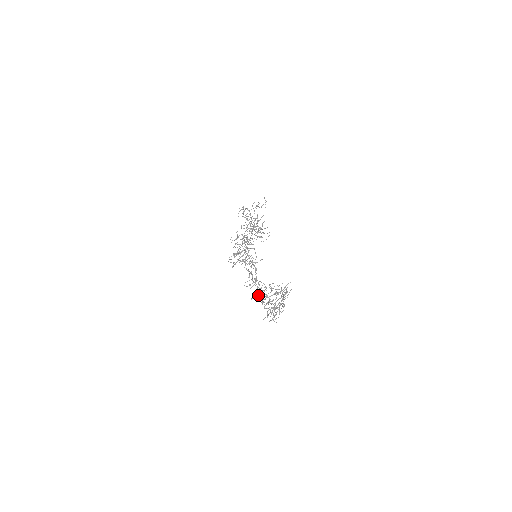
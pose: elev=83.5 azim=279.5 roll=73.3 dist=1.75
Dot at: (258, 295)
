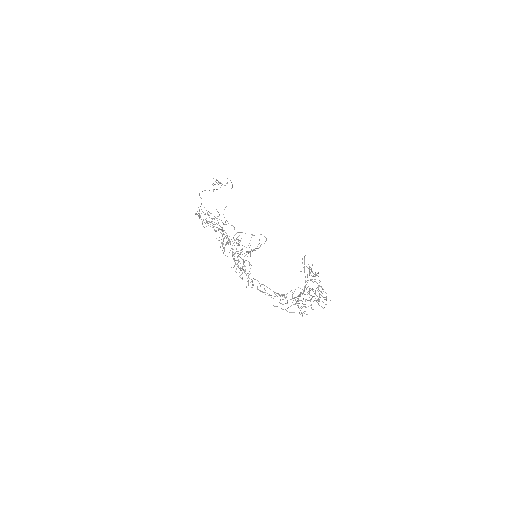
Dot at: occluded
